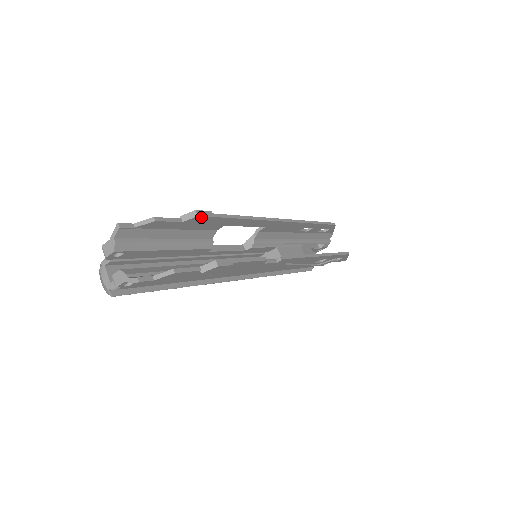
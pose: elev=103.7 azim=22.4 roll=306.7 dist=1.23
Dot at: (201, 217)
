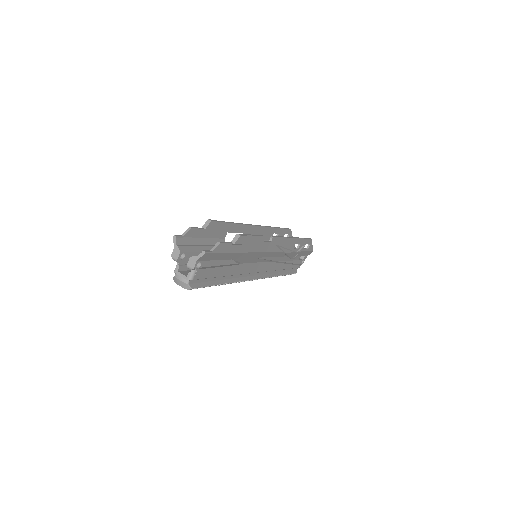
Dot at: (213, 223)
